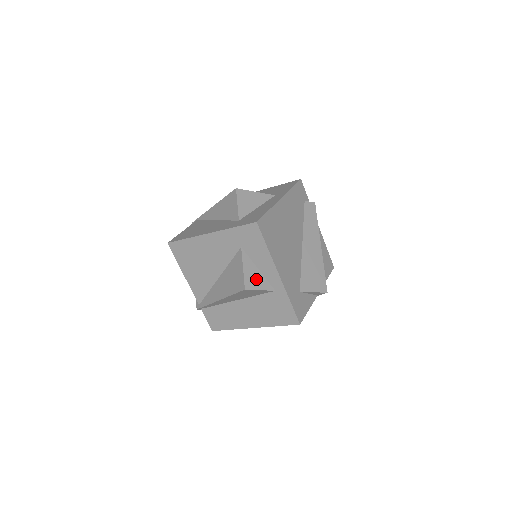
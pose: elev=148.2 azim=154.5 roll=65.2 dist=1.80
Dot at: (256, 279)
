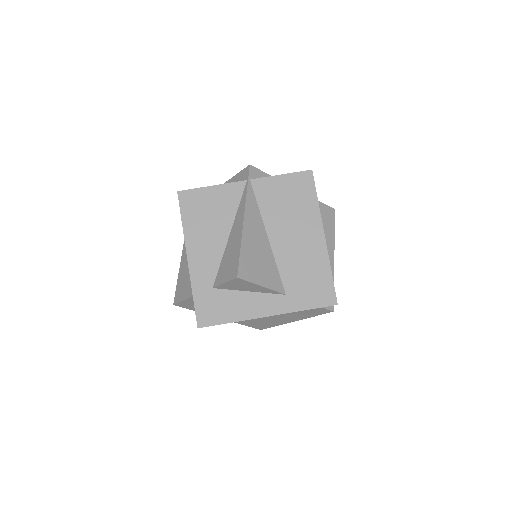
Dot at: (192, 306)
